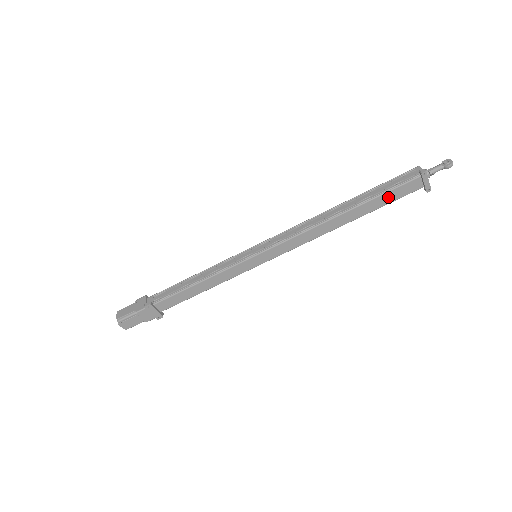
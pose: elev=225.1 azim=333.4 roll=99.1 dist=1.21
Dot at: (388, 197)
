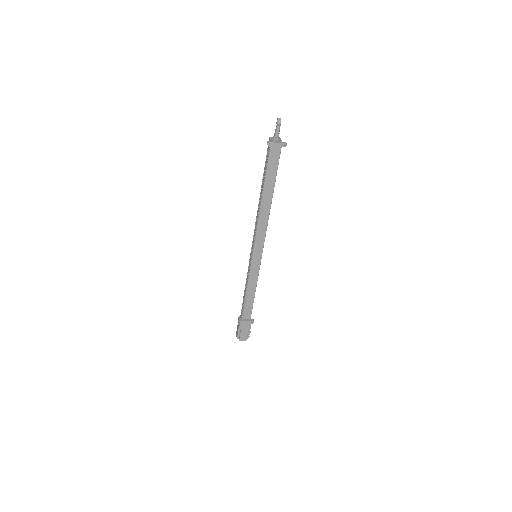
Dot at: (271, 170)
